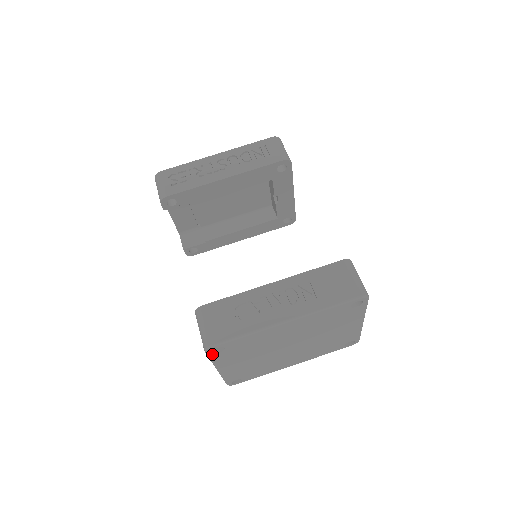
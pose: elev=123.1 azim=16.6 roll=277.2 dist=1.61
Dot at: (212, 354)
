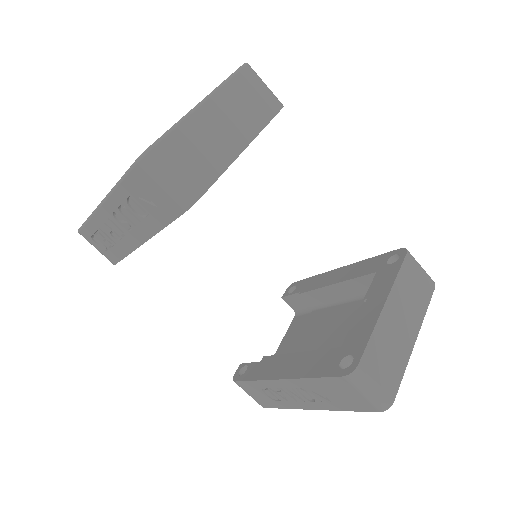
Dot at: occluded
